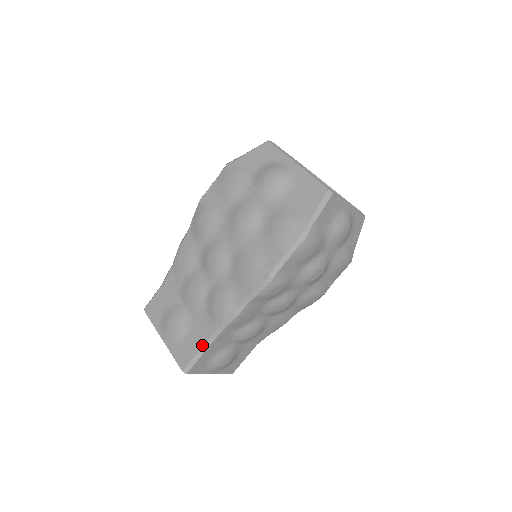
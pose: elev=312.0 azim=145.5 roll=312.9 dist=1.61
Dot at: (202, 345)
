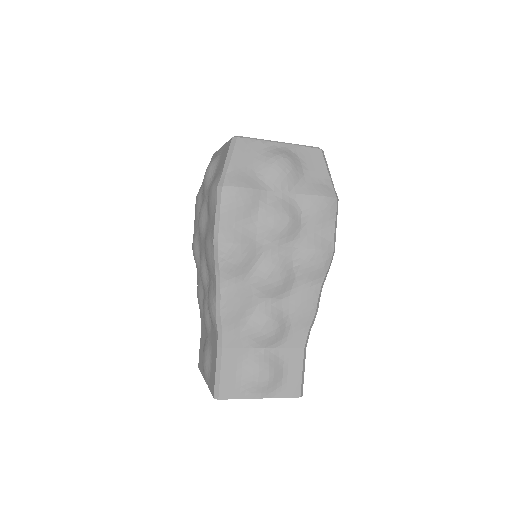
Dot at: (216, 358)
